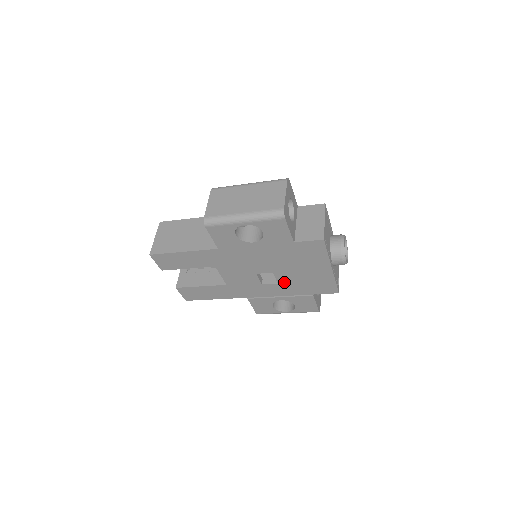
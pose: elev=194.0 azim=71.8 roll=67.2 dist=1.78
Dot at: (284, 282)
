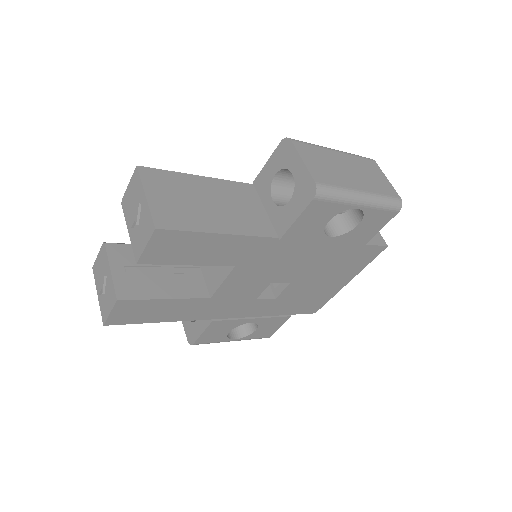
Dot at: (284, 297)
